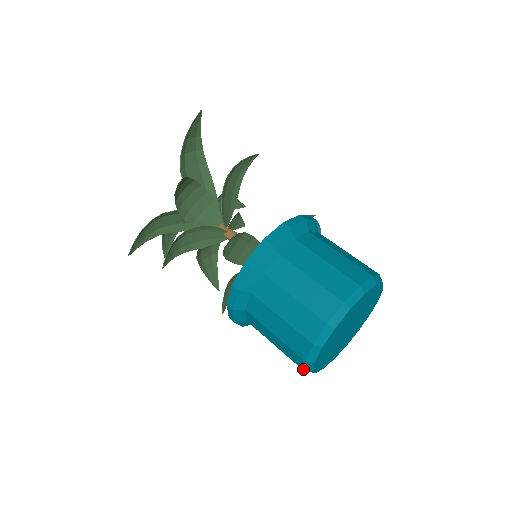
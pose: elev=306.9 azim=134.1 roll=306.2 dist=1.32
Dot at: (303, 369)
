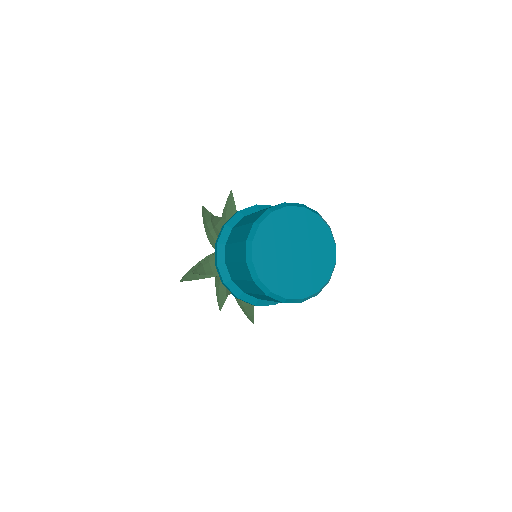
Dot at: (252, 279)
